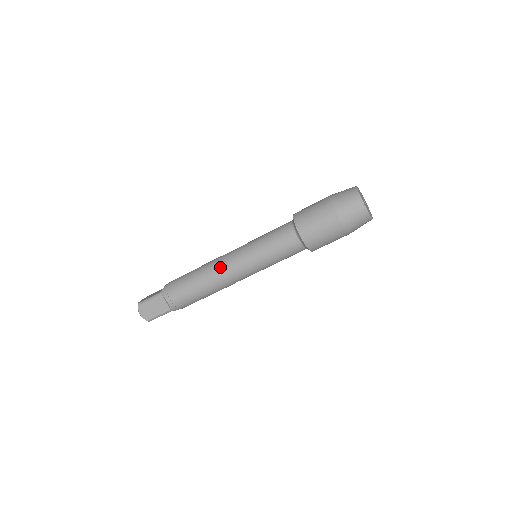
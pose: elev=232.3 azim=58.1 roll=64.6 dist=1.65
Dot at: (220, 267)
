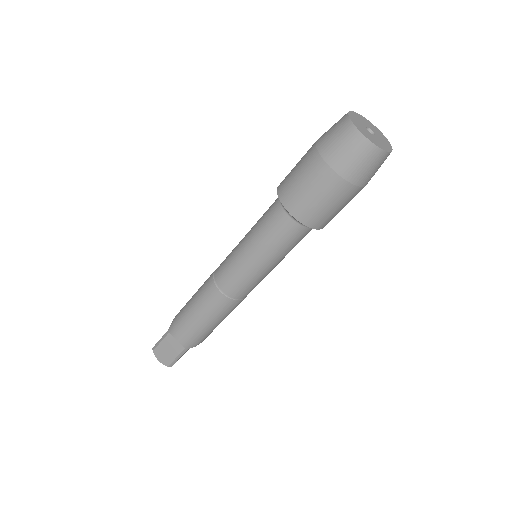
Dot at: (215, 283)
